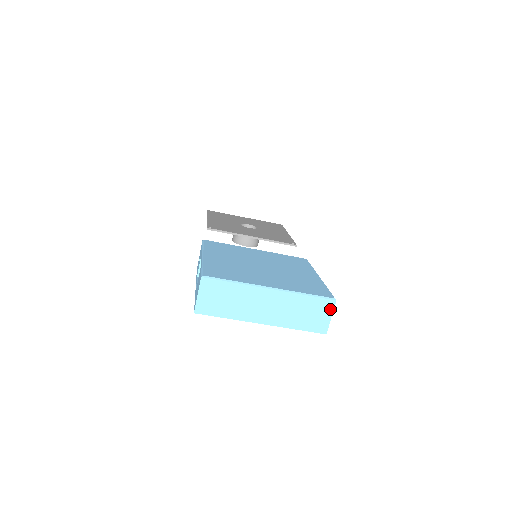
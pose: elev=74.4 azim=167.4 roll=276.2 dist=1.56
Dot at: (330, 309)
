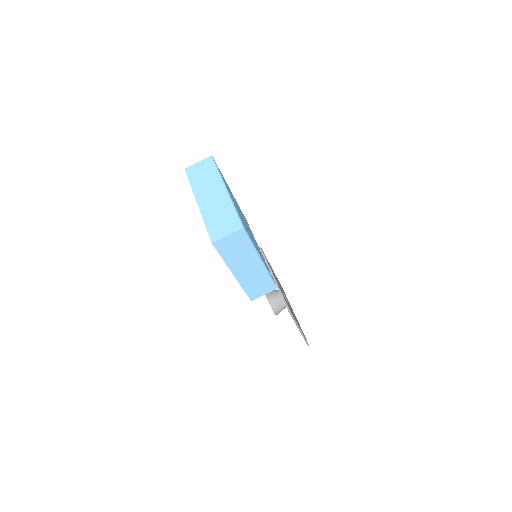
Dot at: (234, 230)
